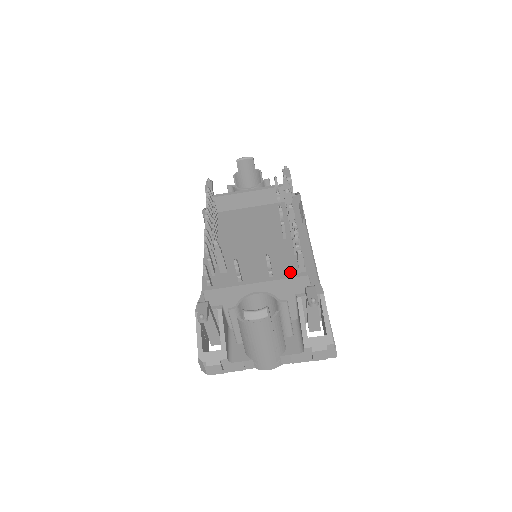
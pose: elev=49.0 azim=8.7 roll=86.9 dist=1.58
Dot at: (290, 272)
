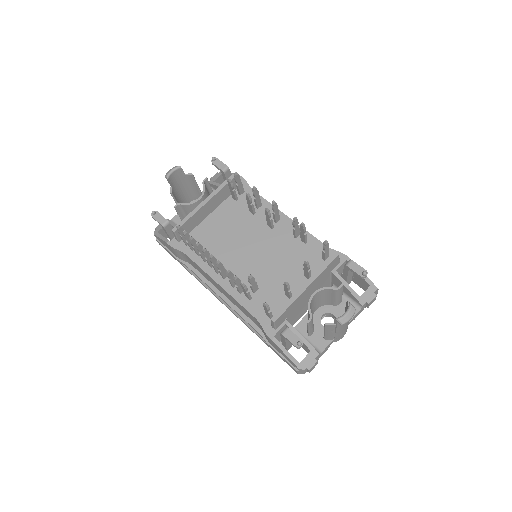
Dot at: (308, 256)
